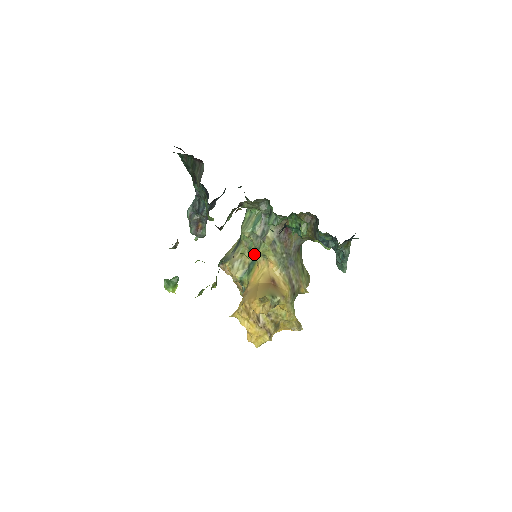
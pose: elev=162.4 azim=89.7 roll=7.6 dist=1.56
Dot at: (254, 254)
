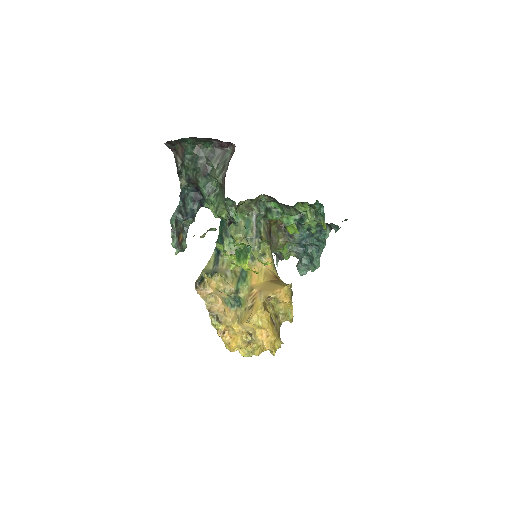
Dot at: occluded
